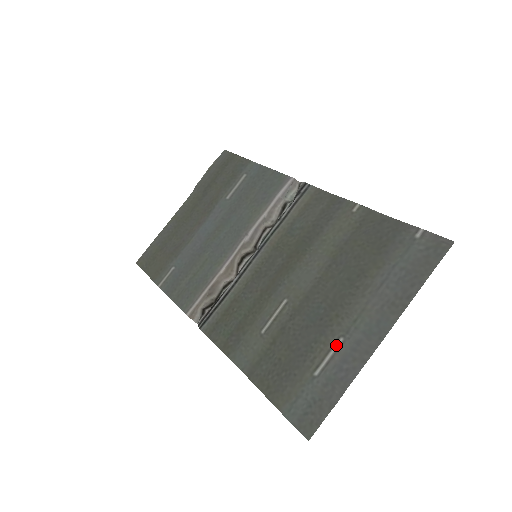
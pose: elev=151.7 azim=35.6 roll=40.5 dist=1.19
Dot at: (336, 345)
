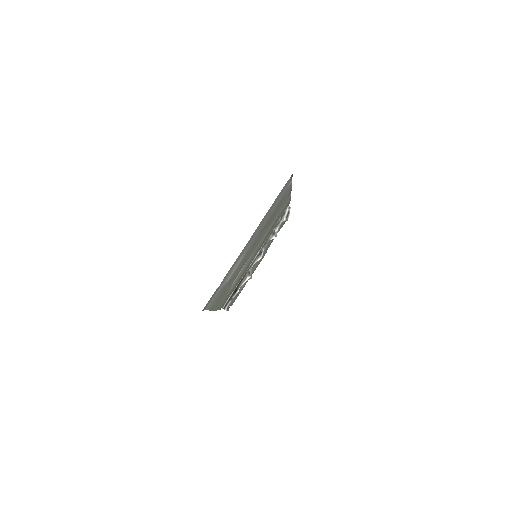
Dot at: (239, 262)
